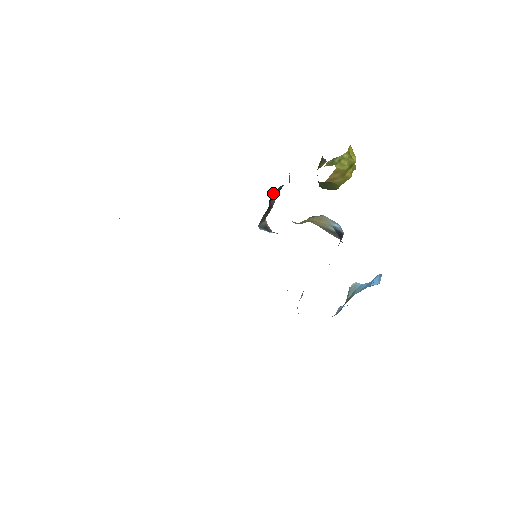
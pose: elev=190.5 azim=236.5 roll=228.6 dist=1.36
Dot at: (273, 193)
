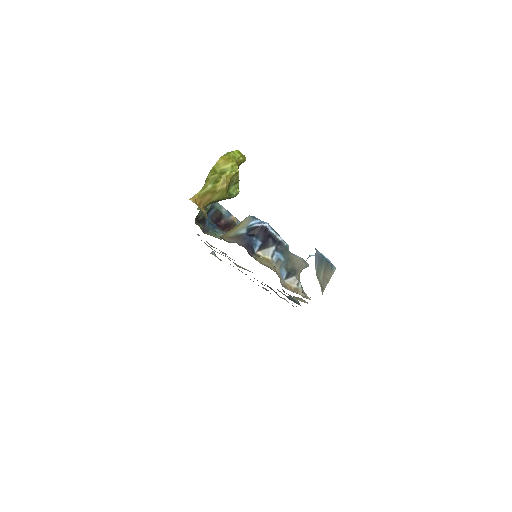
Dot at: (213, 217)
